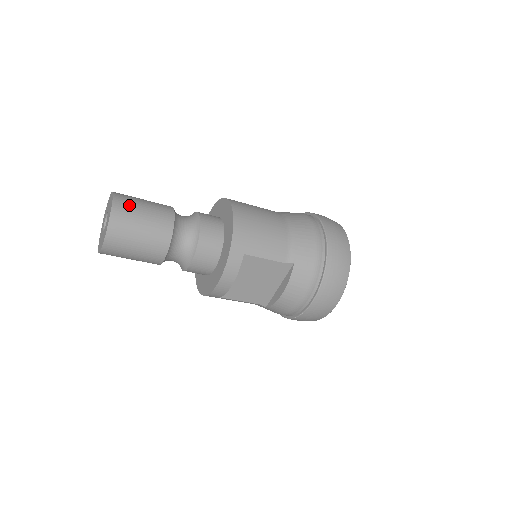
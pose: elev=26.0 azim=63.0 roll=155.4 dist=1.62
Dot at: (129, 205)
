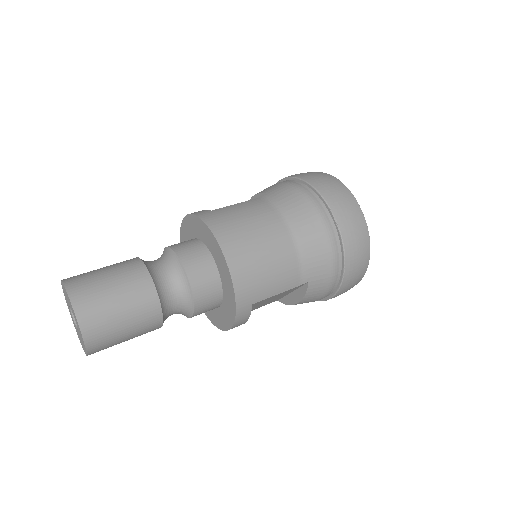
Dot at: (98, 310)
